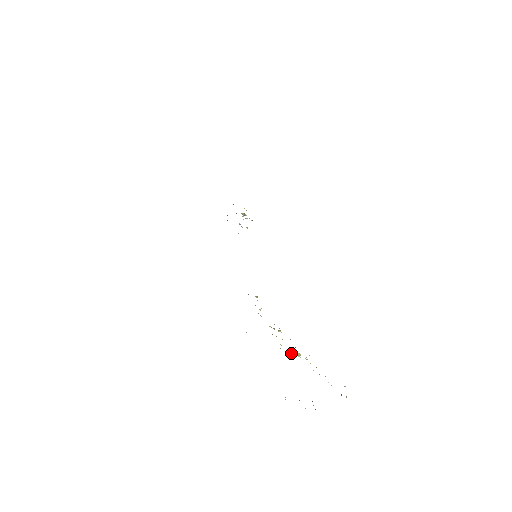
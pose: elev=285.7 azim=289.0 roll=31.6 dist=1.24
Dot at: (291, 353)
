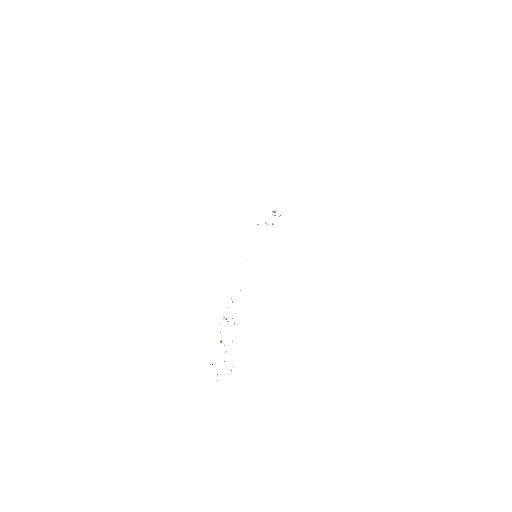
Dot at: occluded
